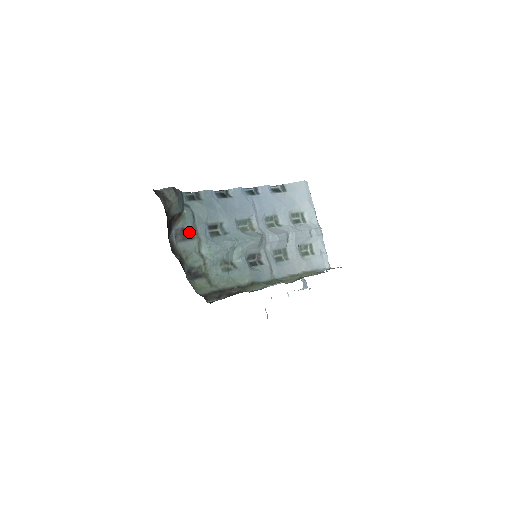
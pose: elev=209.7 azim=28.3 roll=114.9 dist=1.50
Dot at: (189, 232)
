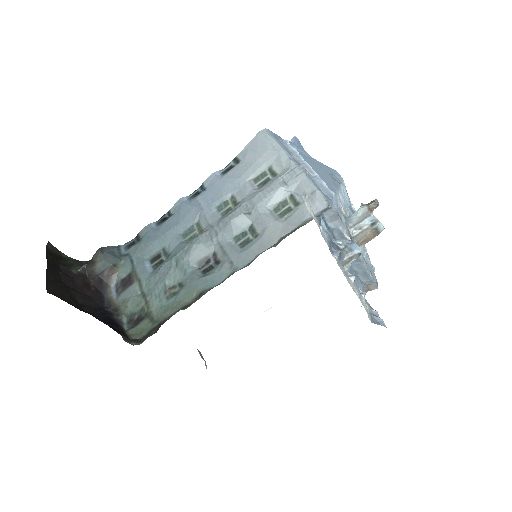
Dot at: (129, 279)
